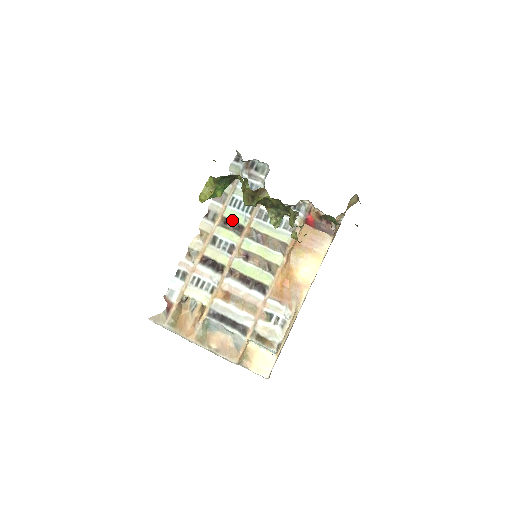
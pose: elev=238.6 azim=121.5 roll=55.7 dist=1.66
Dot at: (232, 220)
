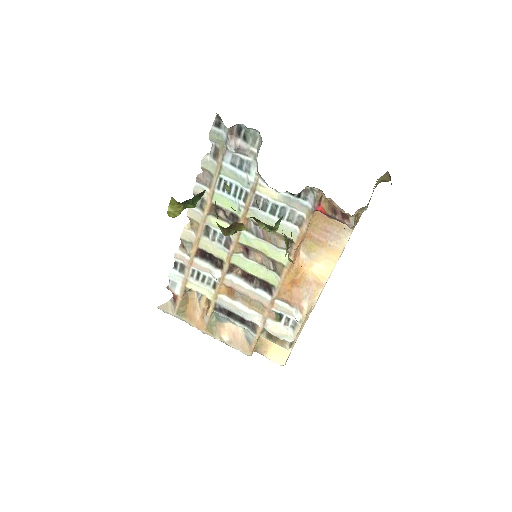
Dot at: (223, 208)
